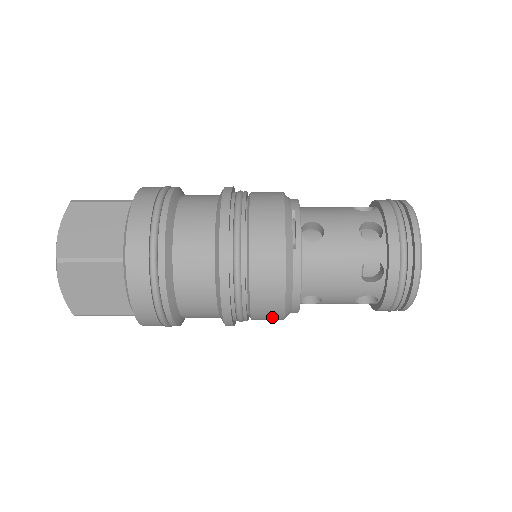
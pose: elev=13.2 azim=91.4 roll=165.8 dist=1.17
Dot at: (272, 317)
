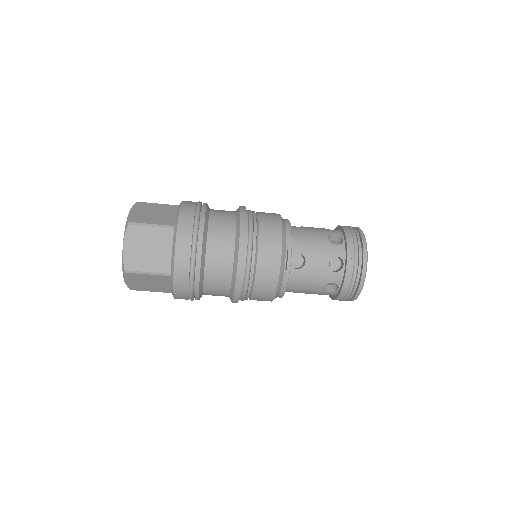
Dot at: occluded
